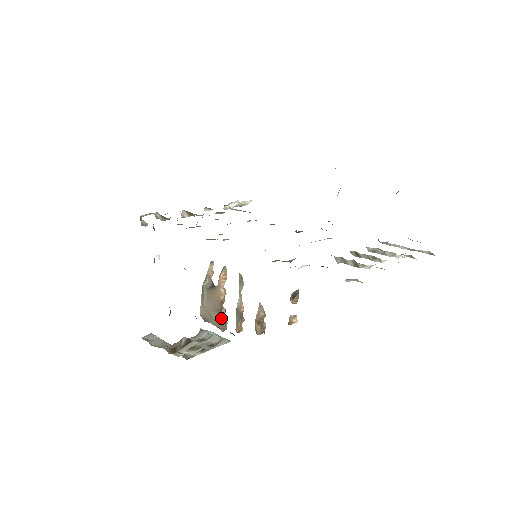
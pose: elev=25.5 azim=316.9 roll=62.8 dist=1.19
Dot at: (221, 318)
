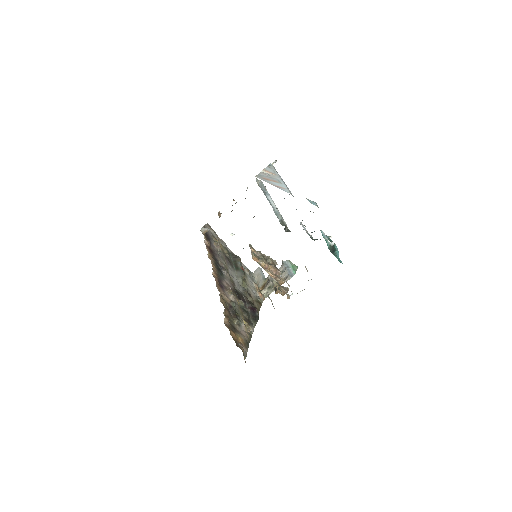
Dot at: occluded
